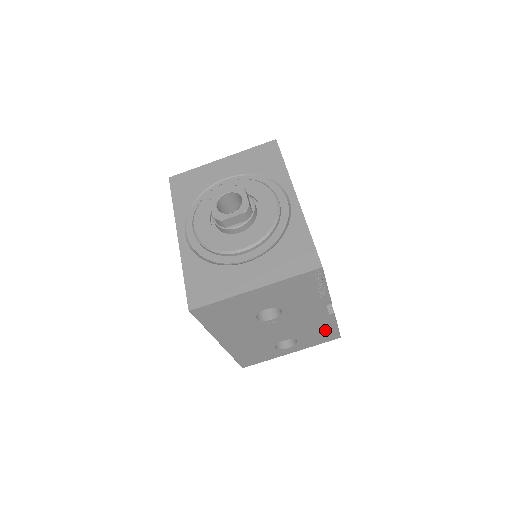
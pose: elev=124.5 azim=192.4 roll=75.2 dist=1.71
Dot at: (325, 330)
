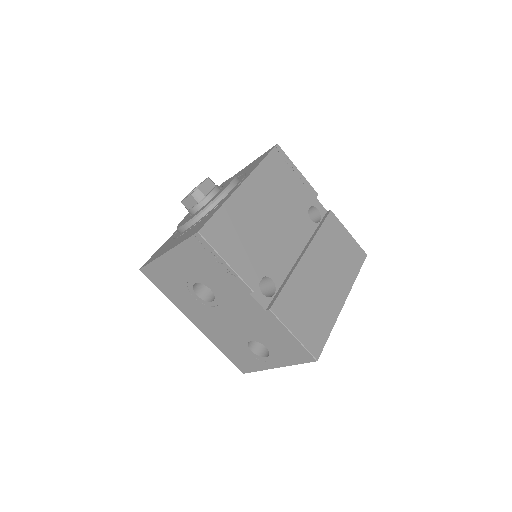
Dot at: (285, 339)
